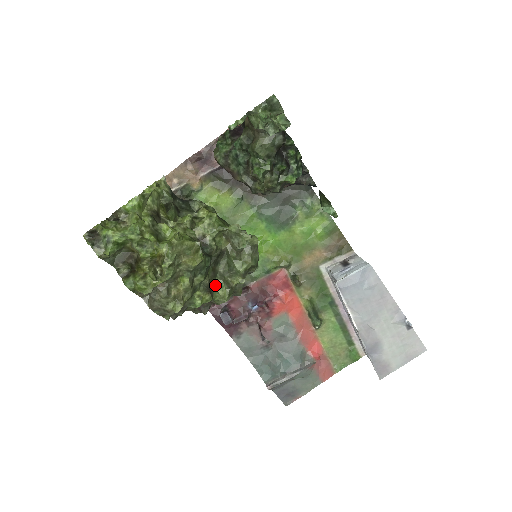
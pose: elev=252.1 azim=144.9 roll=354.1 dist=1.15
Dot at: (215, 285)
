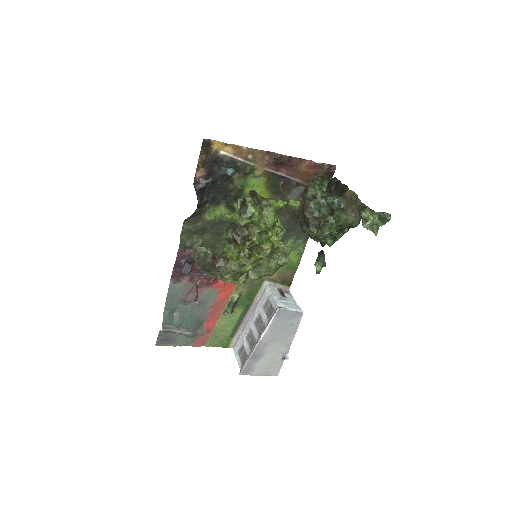
Dot at: occluded
